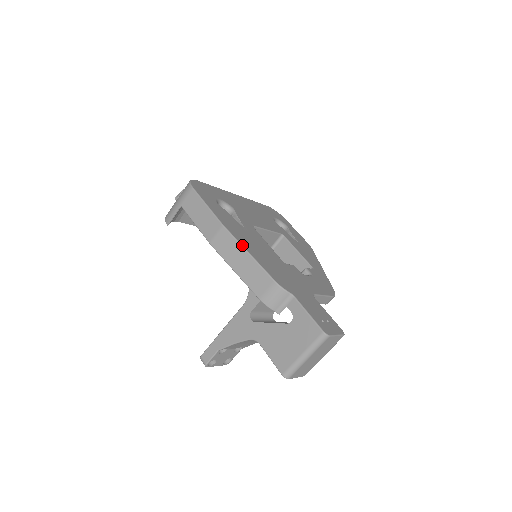
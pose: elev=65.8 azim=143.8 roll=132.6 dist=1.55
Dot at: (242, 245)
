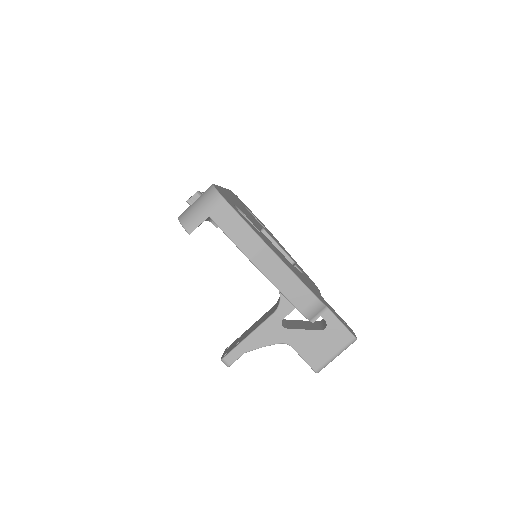
Dot at: (286, 265)
